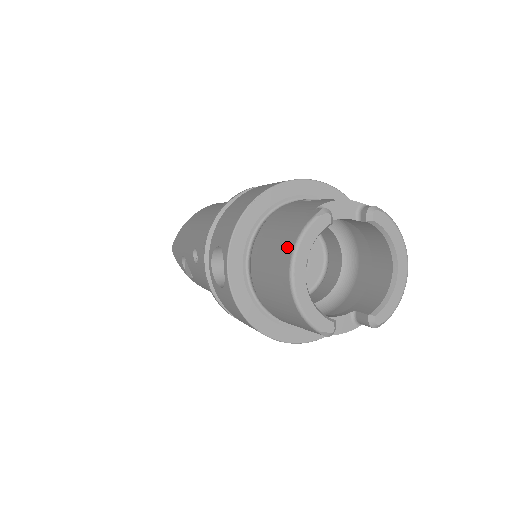
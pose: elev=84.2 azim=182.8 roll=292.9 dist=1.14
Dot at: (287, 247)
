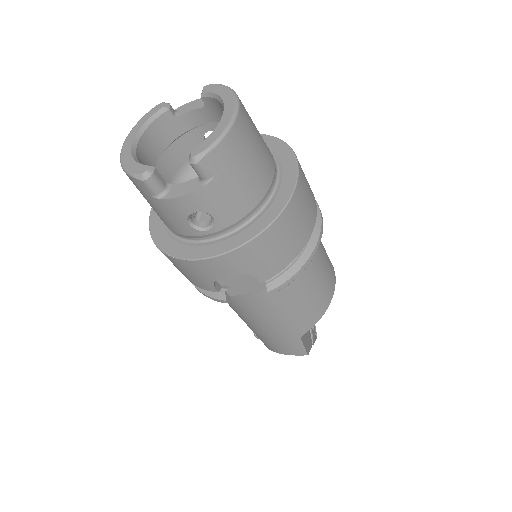
Dot at: occluded
